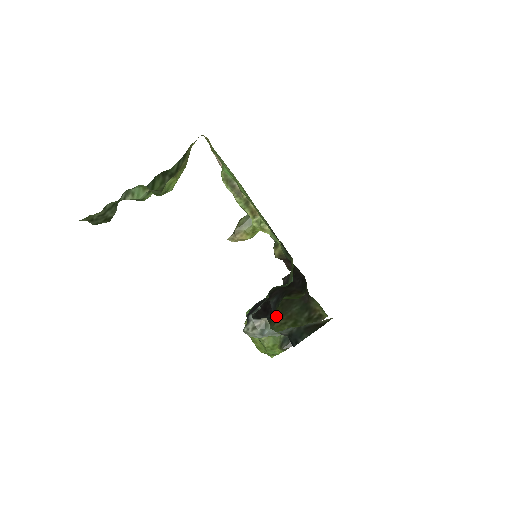
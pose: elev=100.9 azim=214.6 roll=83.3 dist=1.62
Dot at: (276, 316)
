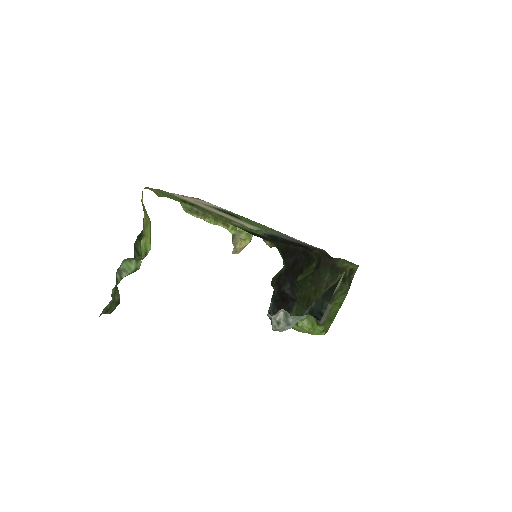
Dot at: (314, 294)
